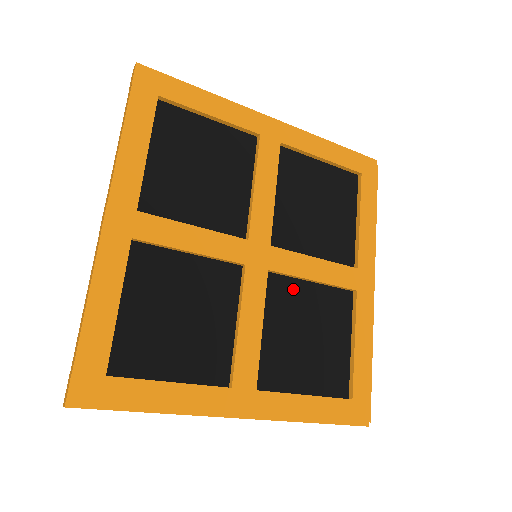
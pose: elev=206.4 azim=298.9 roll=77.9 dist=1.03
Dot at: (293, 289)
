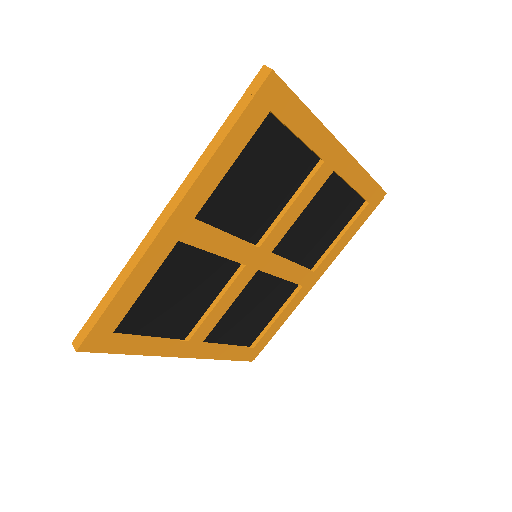
Dot at: (264, 280)
